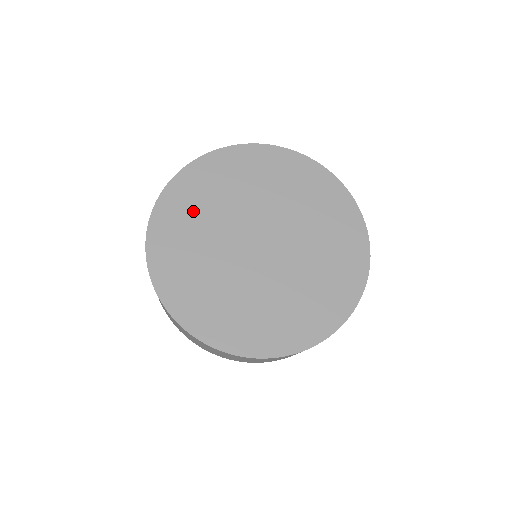
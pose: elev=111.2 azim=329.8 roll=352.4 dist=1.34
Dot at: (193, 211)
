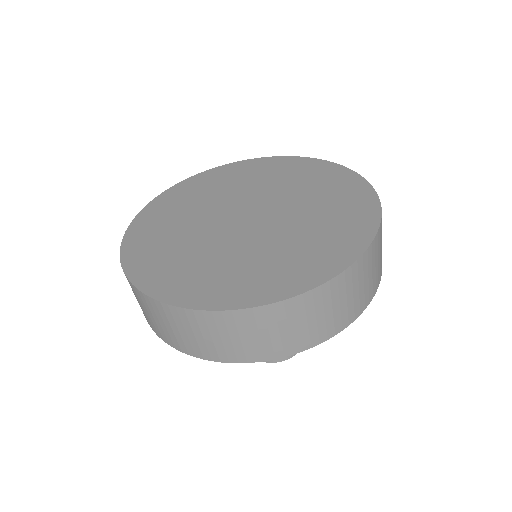
Dot at: (164, 228)
